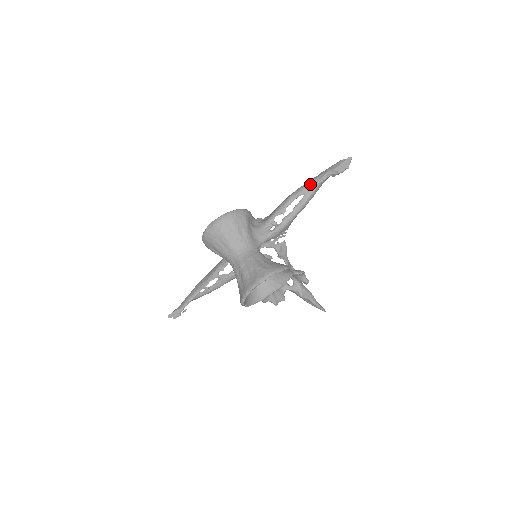
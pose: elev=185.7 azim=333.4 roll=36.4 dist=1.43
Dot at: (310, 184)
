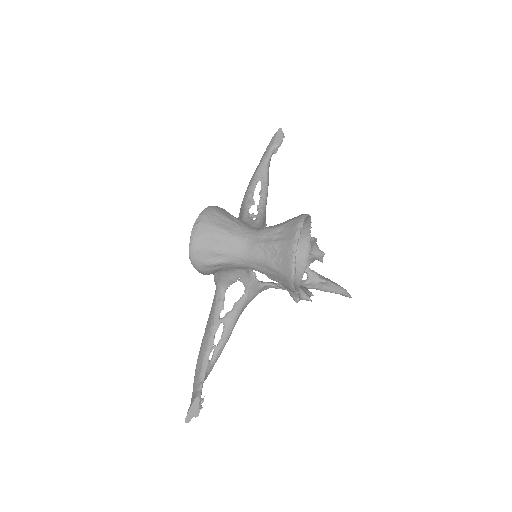
Dot at: (259, 169)
